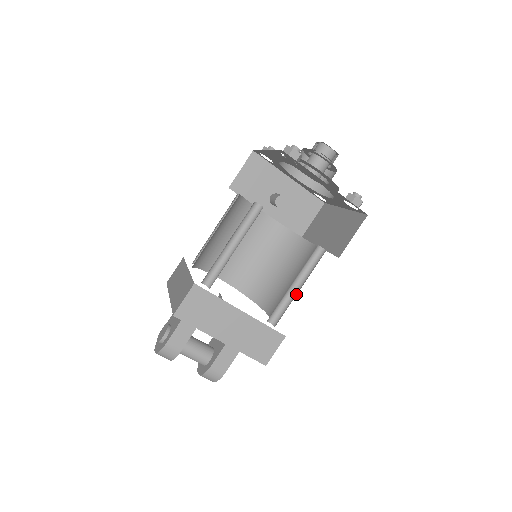
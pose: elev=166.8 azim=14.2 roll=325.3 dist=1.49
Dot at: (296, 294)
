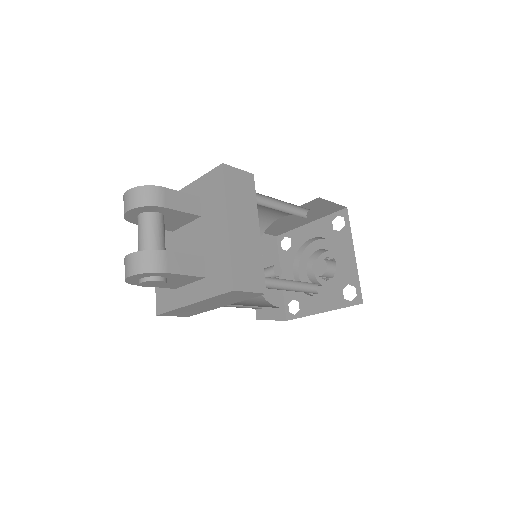
Dot at: occluded
